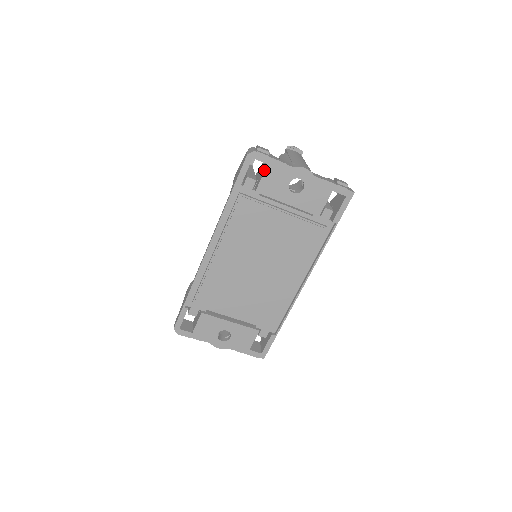
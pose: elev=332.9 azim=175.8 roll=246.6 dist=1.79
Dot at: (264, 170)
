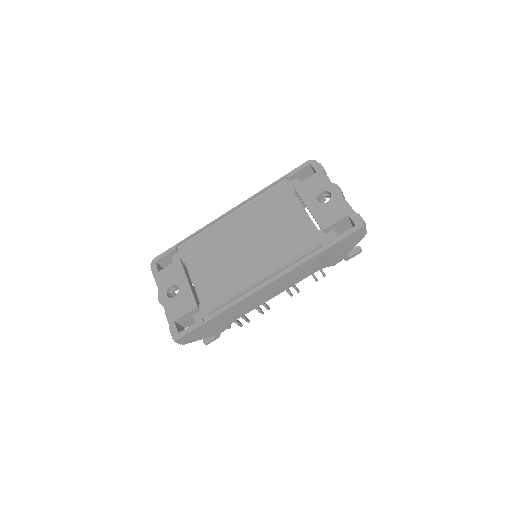
Dot at: (311, 176)
